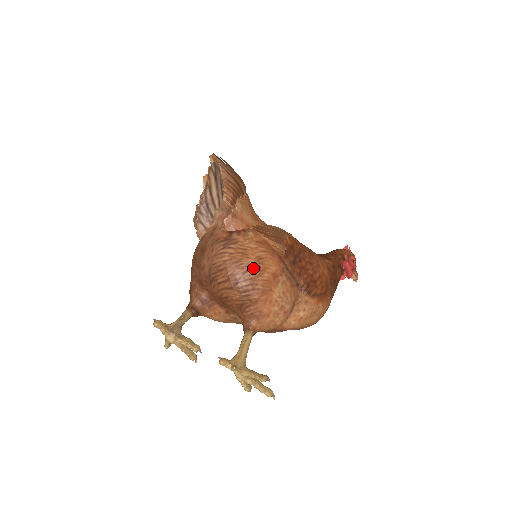
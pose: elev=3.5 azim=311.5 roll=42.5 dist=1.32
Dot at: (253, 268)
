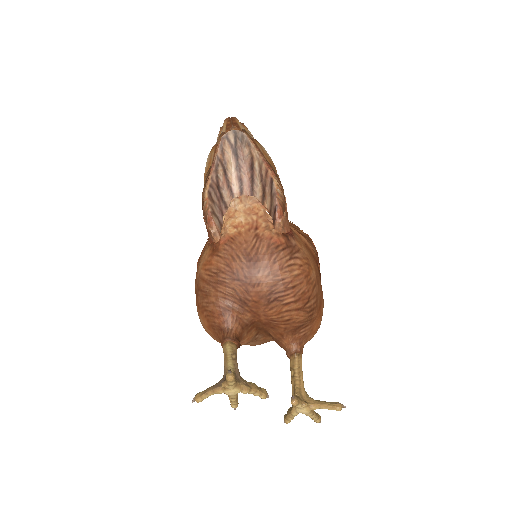
Dot at: (317, 281)
